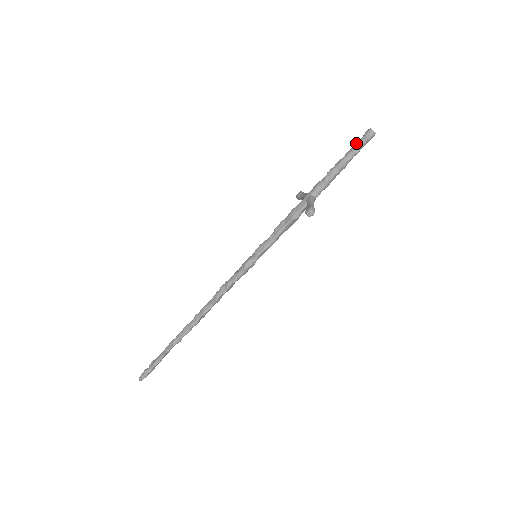
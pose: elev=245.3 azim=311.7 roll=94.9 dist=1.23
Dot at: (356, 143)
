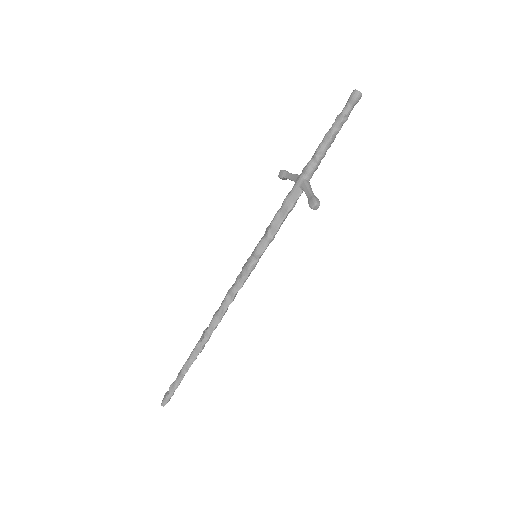
Dot at: (343, 110)
